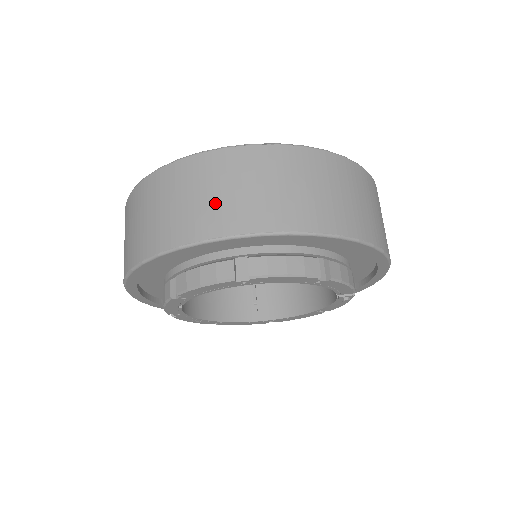
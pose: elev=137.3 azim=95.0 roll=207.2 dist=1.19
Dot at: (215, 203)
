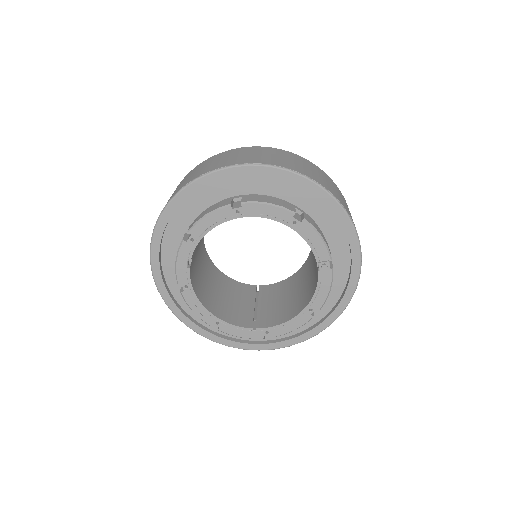
Dot at: (224, 160)
